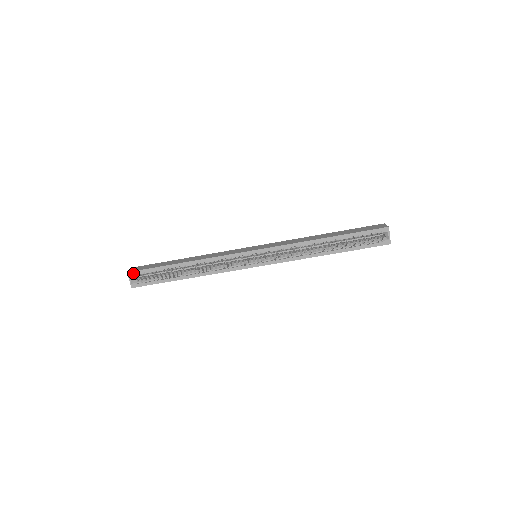
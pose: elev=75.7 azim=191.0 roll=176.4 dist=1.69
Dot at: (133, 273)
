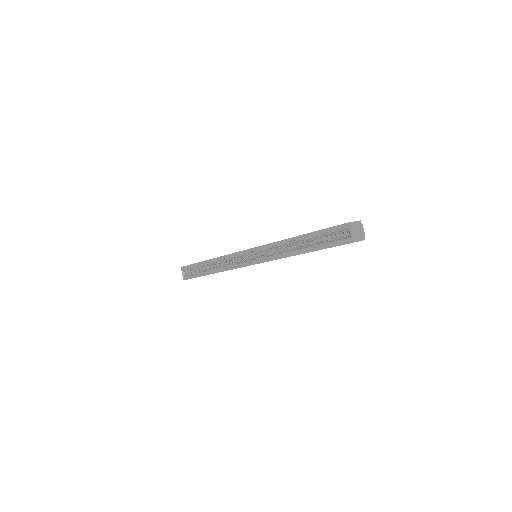
Dot at: (184, 268)
